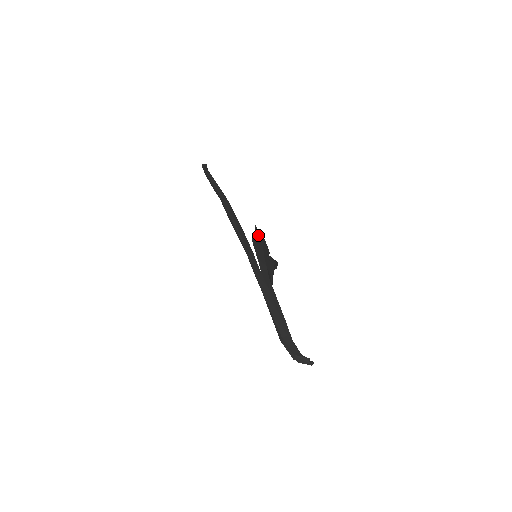
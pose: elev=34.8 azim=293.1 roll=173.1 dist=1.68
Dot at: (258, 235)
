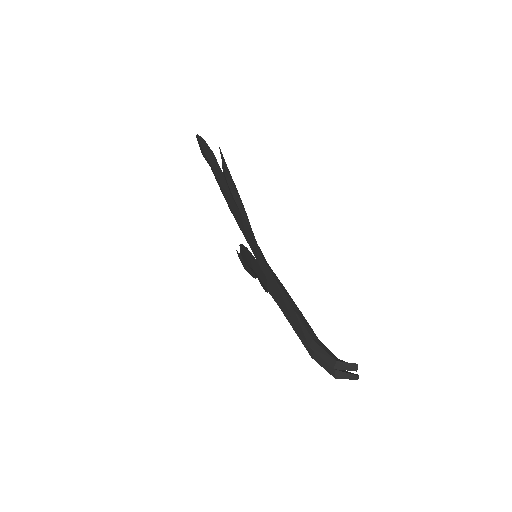
Dot at: occluded
